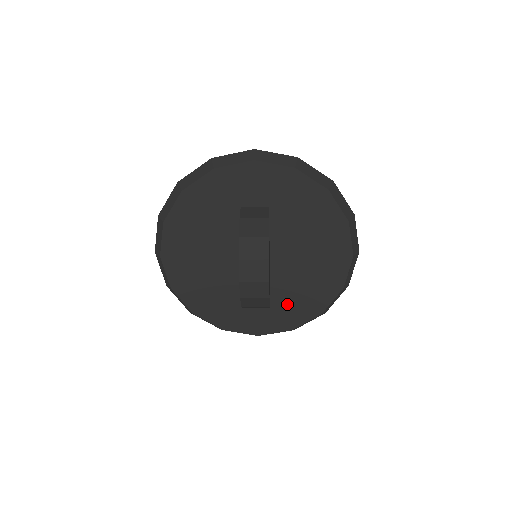
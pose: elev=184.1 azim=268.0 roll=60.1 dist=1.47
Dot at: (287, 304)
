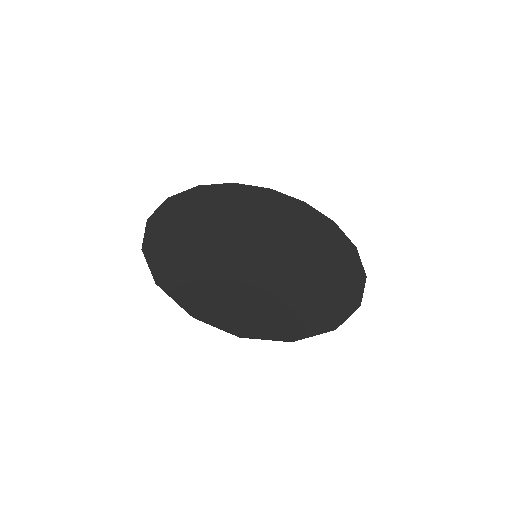
Dot at: occluded
